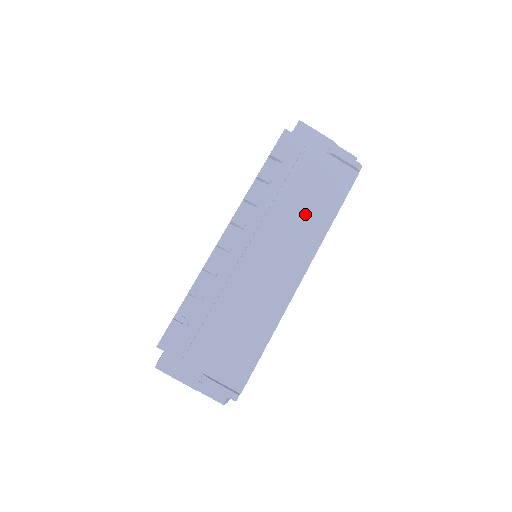
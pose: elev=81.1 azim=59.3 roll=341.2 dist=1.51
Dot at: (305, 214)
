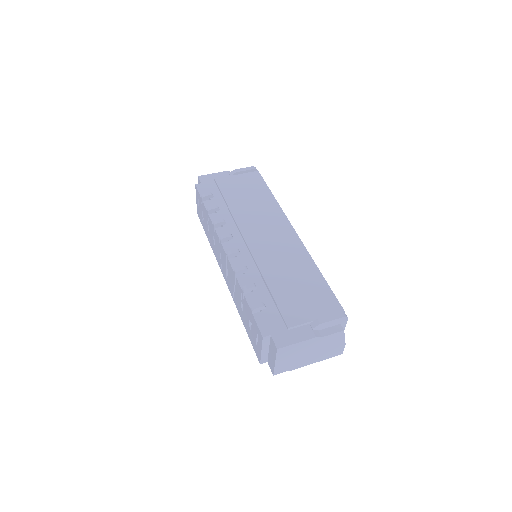
Dot at: (256, 206)
